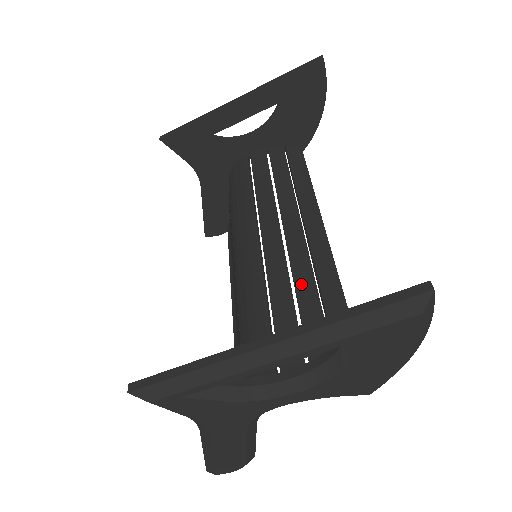
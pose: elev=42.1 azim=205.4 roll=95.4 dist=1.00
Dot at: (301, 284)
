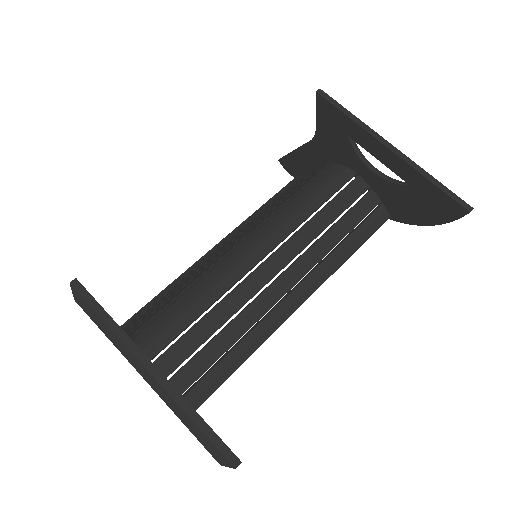
Dot at: (242, 320)
